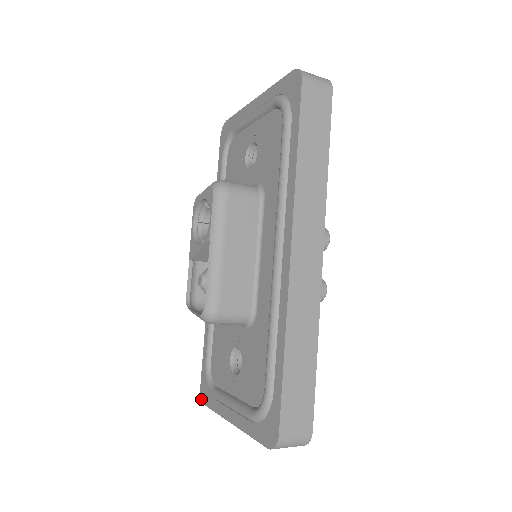
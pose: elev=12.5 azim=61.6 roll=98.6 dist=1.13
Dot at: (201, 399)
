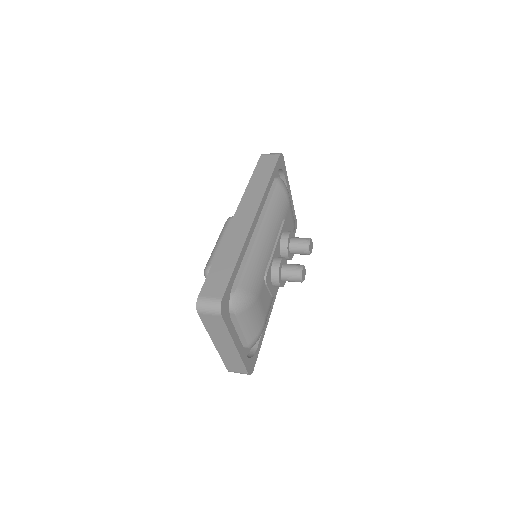
Dot at: occluded
